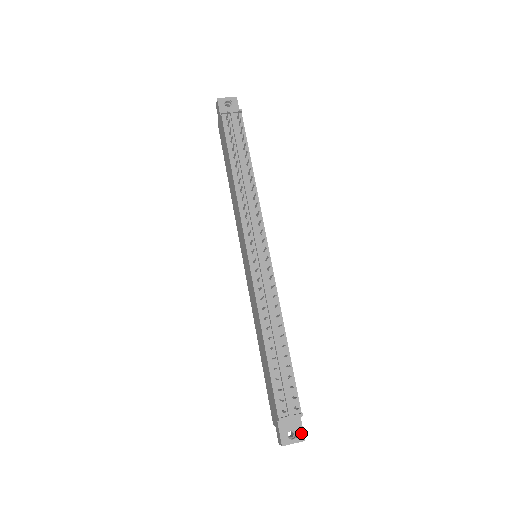
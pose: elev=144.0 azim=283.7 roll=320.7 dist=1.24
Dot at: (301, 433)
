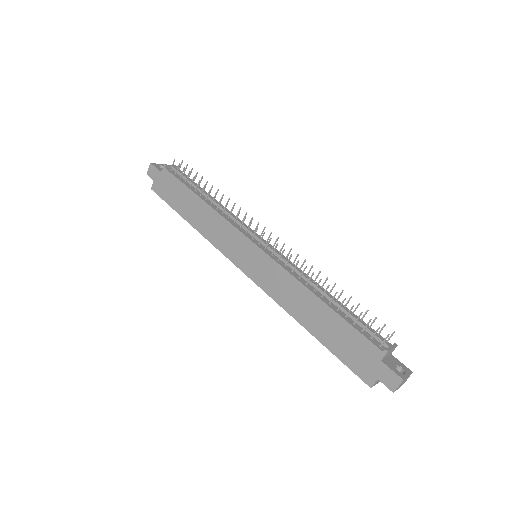
Dot at: (405, 367)
